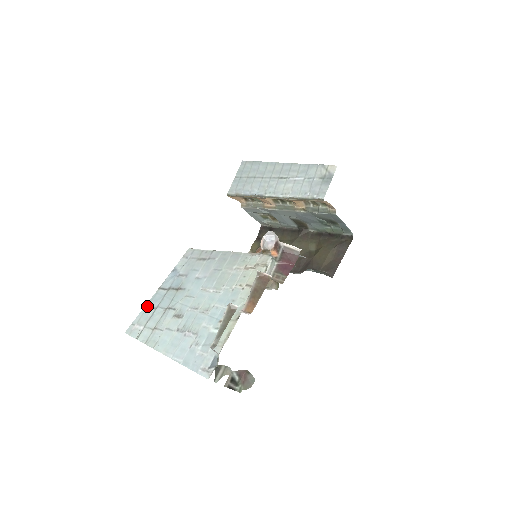
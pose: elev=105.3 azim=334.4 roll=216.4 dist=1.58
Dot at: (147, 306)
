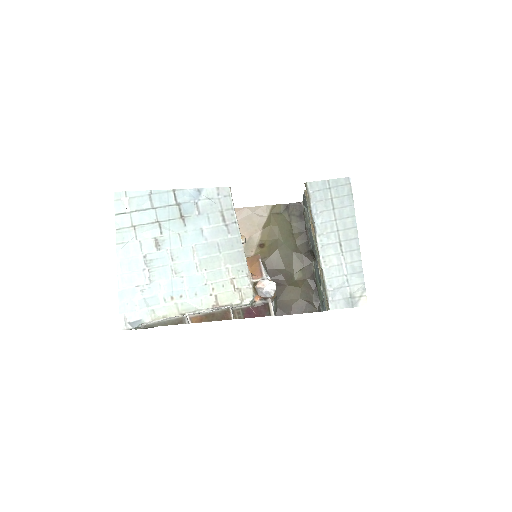
Dot at: (150, 194)
